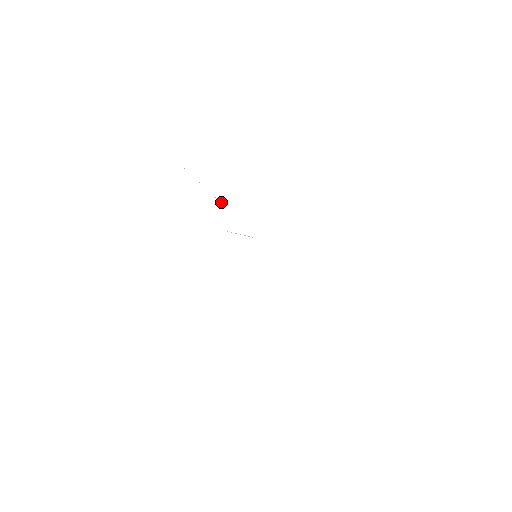
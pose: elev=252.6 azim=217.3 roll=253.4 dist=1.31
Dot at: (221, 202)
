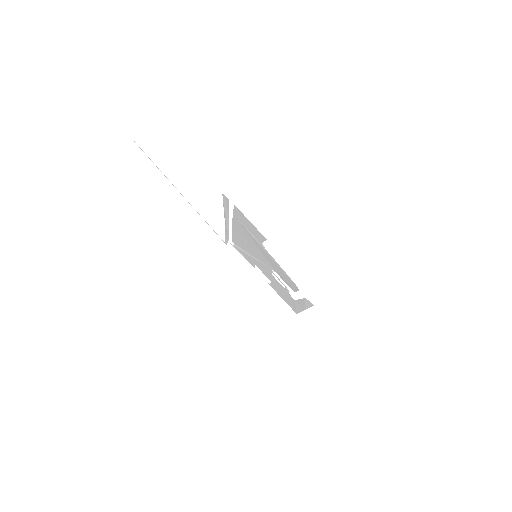
Dot at: occluded
